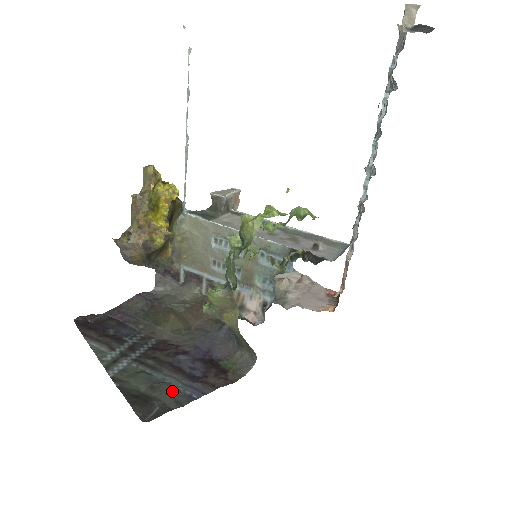
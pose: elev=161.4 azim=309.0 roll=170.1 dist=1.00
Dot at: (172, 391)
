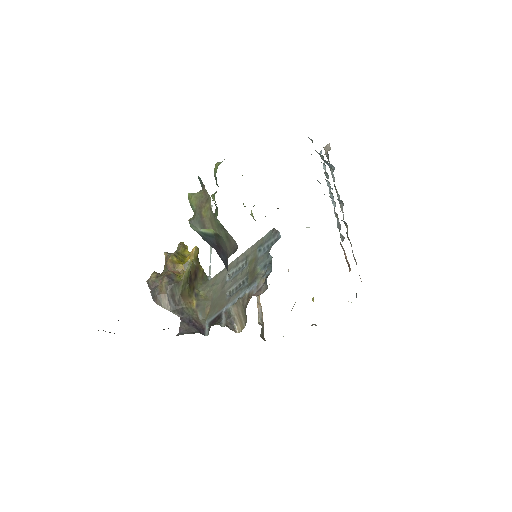
Dot at: occluded
